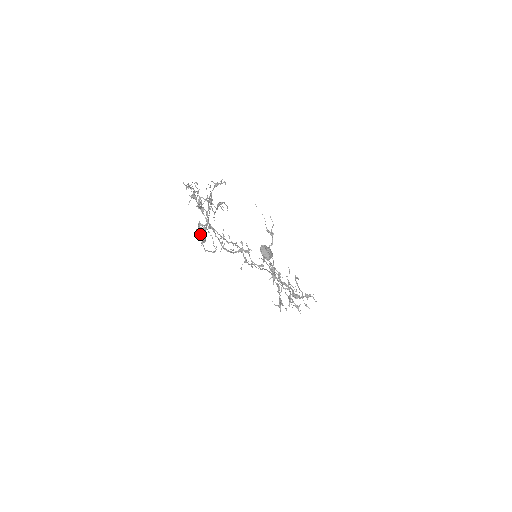
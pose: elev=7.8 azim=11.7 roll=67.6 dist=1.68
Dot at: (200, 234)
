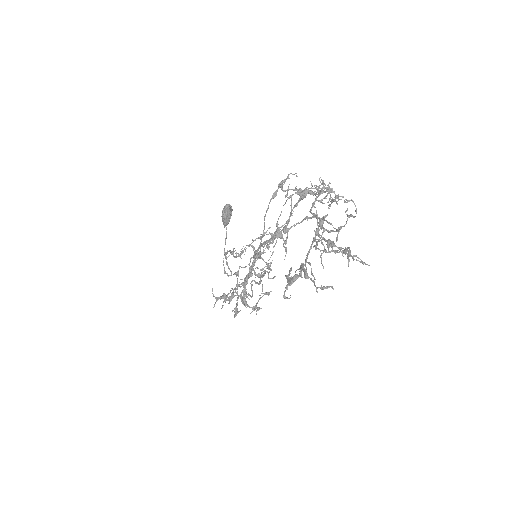
Dot at: occluded
